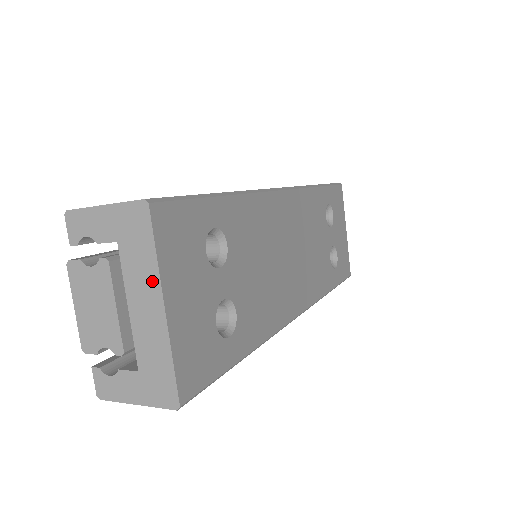
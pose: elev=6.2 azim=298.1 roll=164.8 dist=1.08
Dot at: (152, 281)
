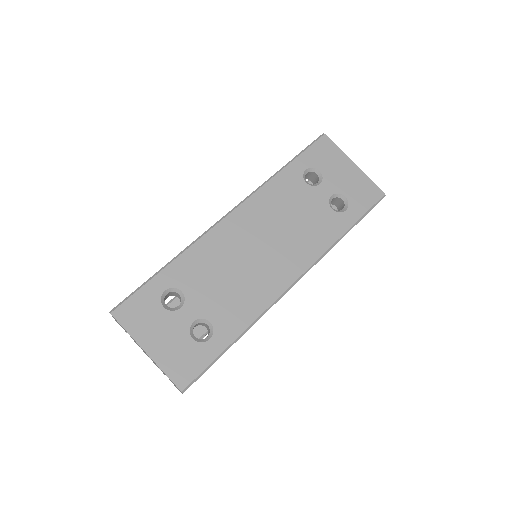
Dot at: (136, 342)
